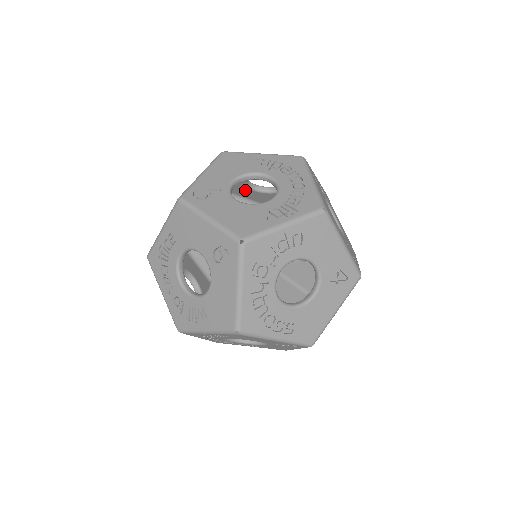
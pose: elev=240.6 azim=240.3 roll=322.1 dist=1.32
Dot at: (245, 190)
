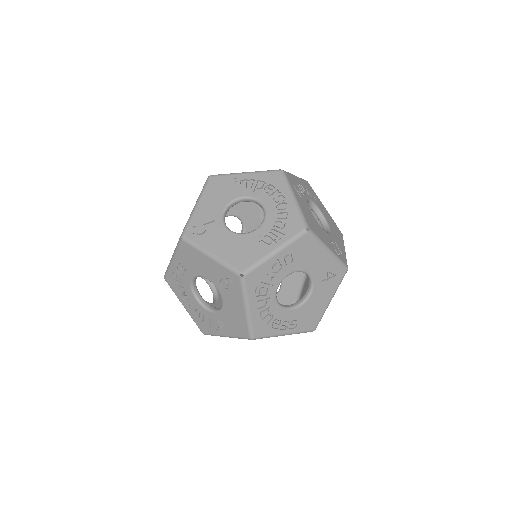
Dot at: occluded
